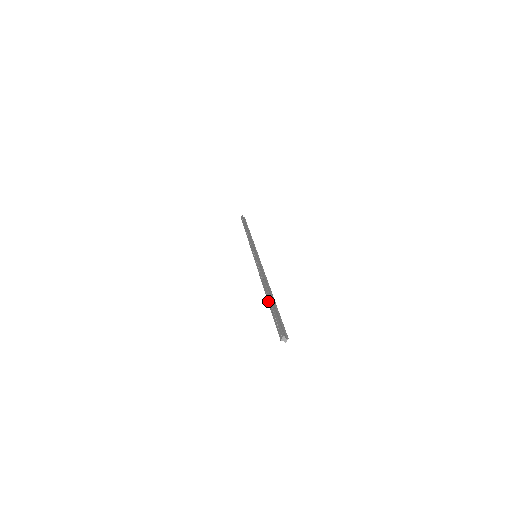
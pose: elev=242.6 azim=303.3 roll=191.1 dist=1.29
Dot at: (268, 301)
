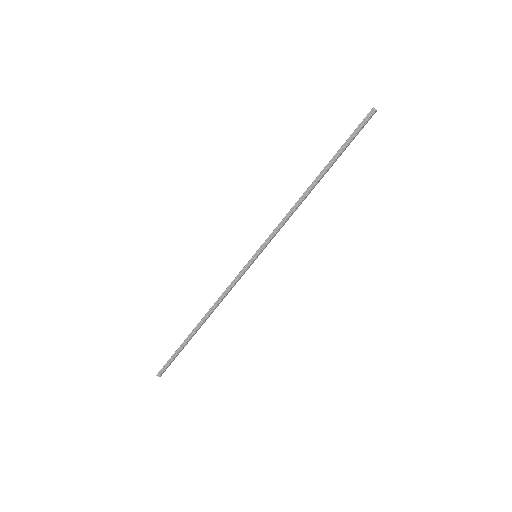
Dot at: (329, 162)
